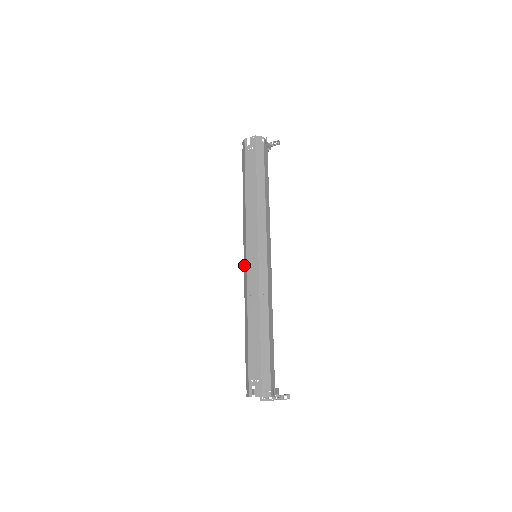
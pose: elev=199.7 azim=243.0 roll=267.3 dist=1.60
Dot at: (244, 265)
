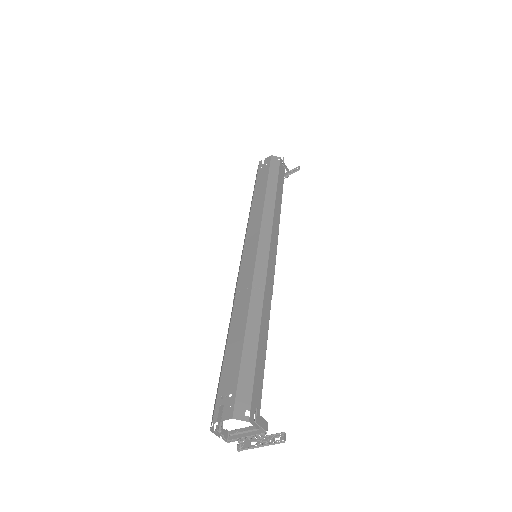
Dot at: (239, 266)
